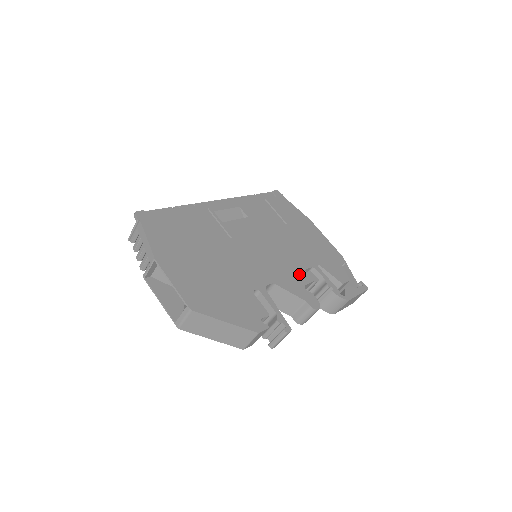
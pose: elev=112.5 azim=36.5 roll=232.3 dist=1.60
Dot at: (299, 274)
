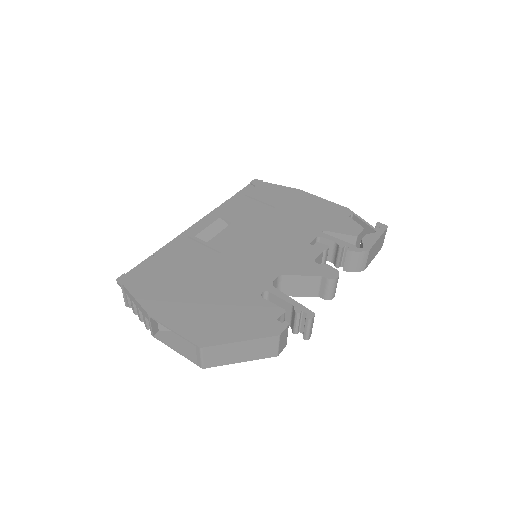
Dot at: (305, 252)
